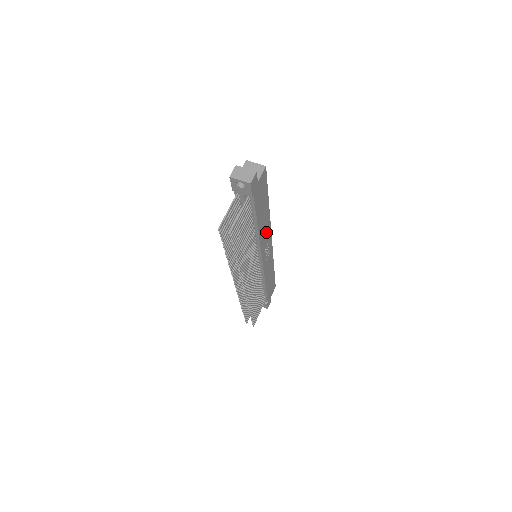
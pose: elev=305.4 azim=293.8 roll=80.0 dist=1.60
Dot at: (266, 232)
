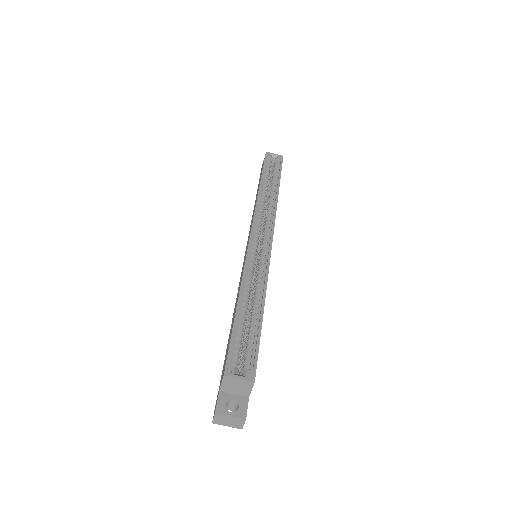
Dot at: occluded
